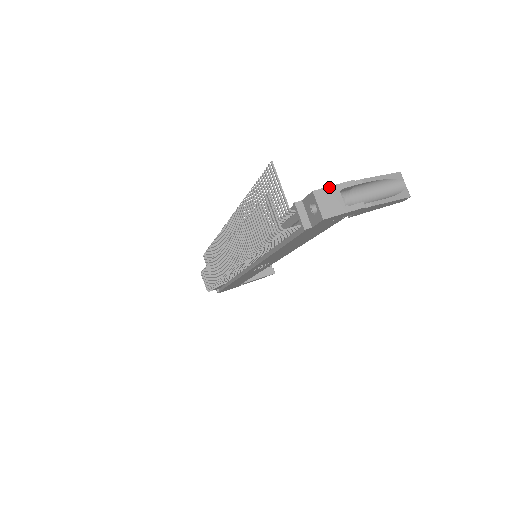
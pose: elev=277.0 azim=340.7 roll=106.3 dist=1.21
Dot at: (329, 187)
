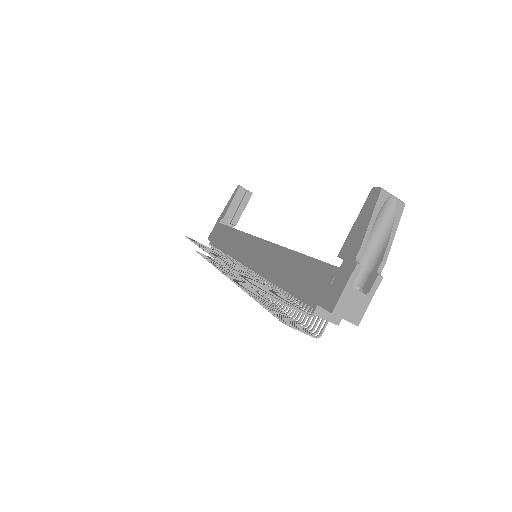
Dot at: (342, 295)
